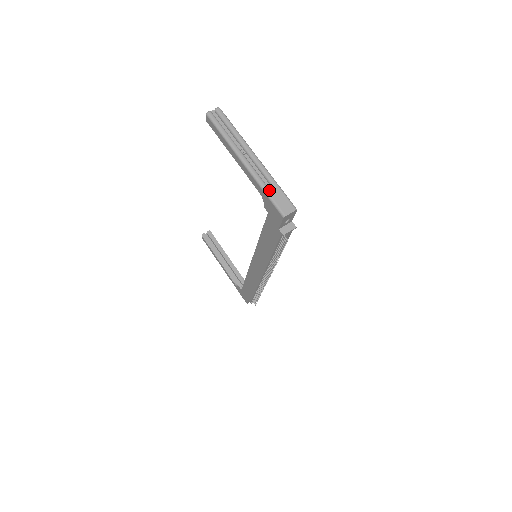
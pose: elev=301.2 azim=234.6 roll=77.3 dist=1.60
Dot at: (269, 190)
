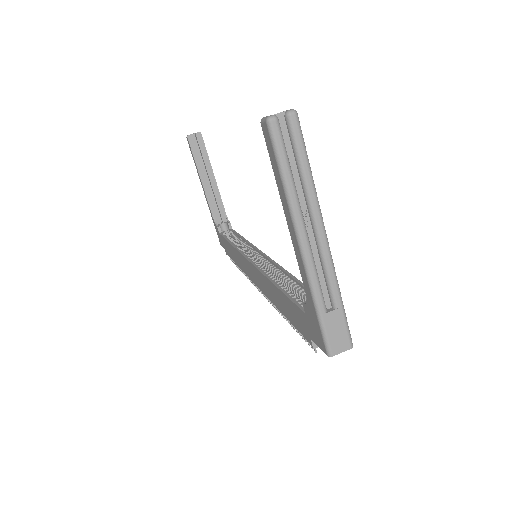
Dot at: (324, 308)
